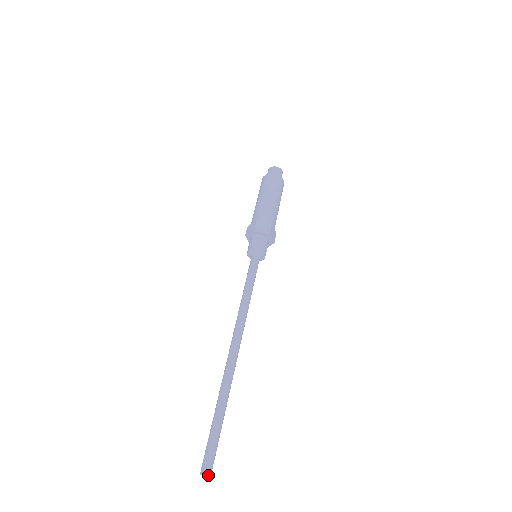
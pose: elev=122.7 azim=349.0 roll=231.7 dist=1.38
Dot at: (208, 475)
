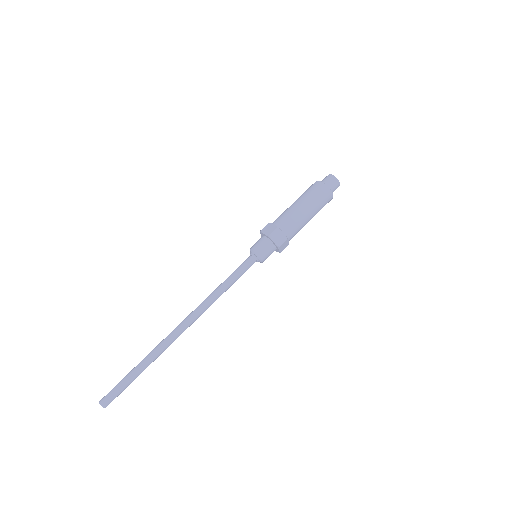
Dot at: (104, 407)
